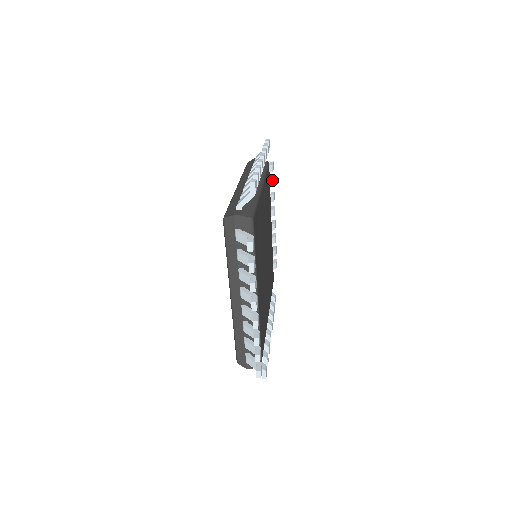
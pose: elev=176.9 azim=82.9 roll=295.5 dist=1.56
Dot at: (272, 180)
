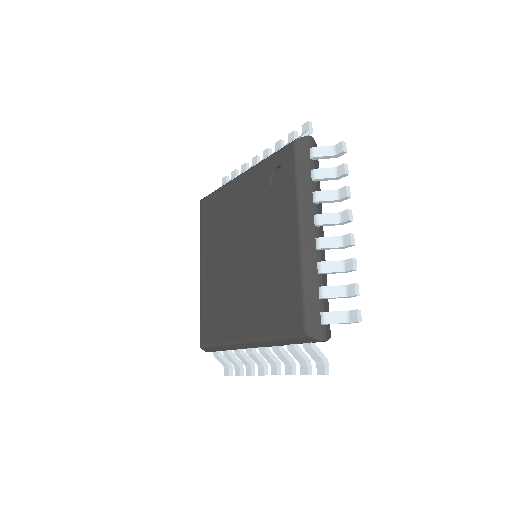
Dot at: occluded
